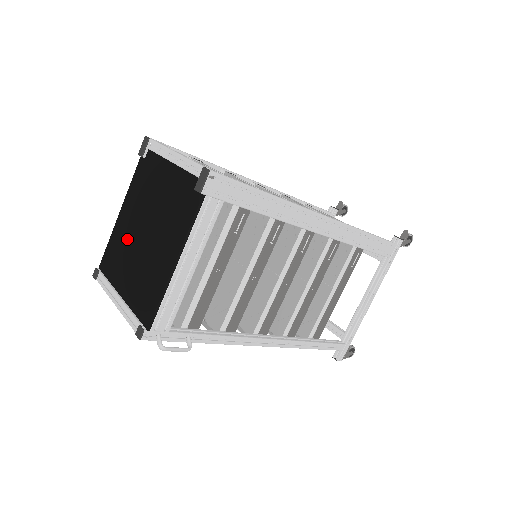
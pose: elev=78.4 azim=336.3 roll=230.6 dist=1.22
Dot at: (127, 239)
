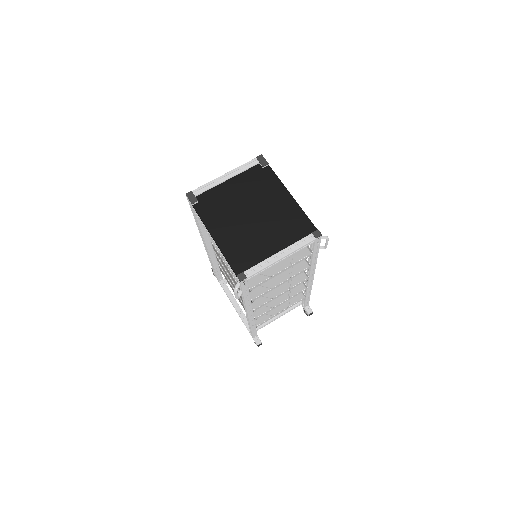
Dot at: (242, 235)
